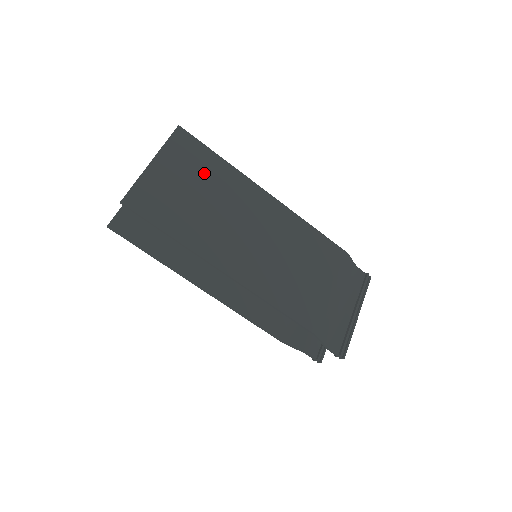
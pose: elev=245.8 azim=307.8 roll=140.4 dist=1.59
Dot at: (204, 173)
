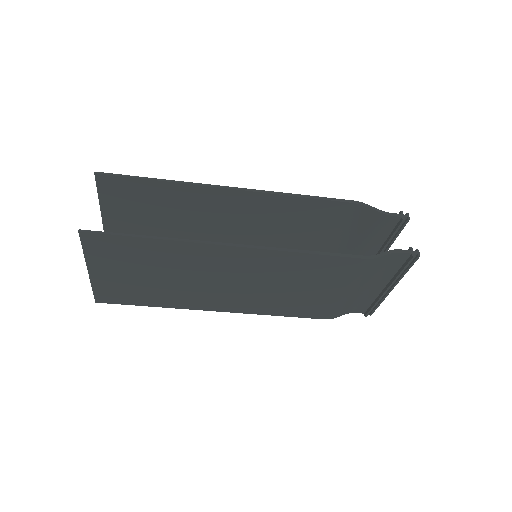
Dot at: (144, 259)
